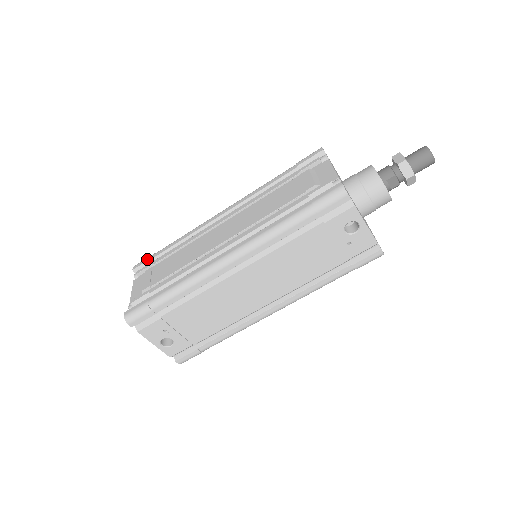
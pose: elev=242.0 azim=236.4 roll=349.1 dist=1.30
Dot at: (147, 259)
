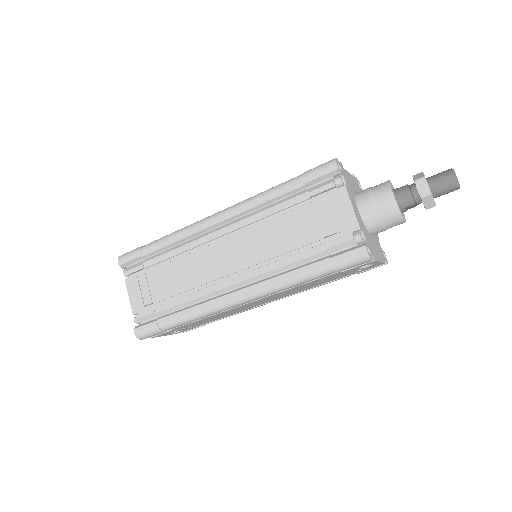
Dot at: (133, 257)
